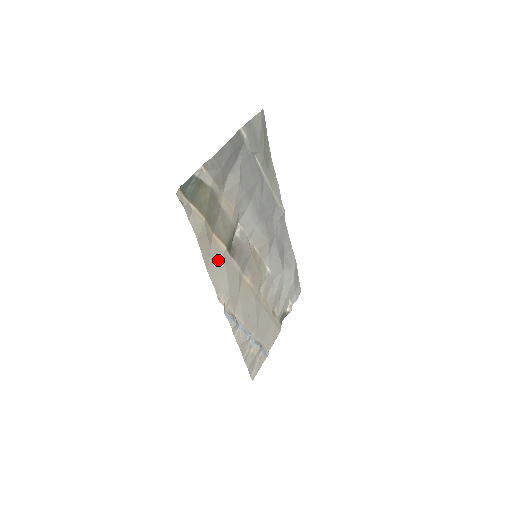
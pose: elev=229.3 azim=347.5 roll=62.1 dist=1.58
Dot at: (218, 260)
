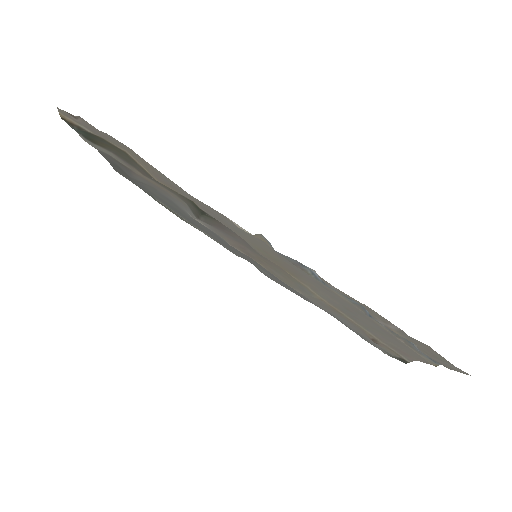
Dot at: occluded
